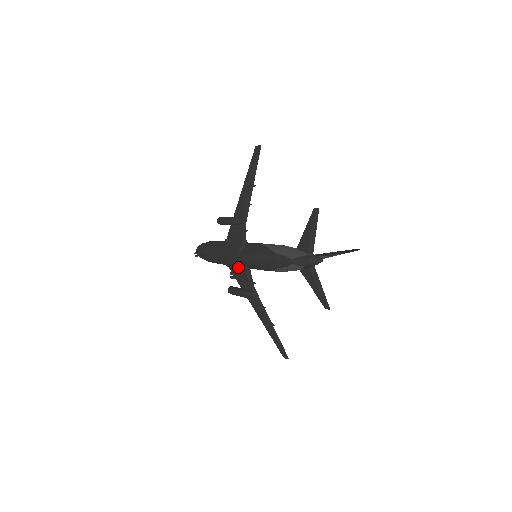
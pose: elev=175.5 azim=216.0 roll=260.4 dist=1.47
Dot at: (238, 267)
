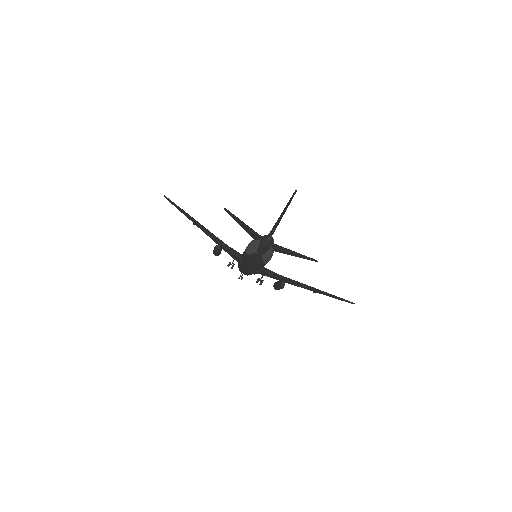
Dot at: occluded
